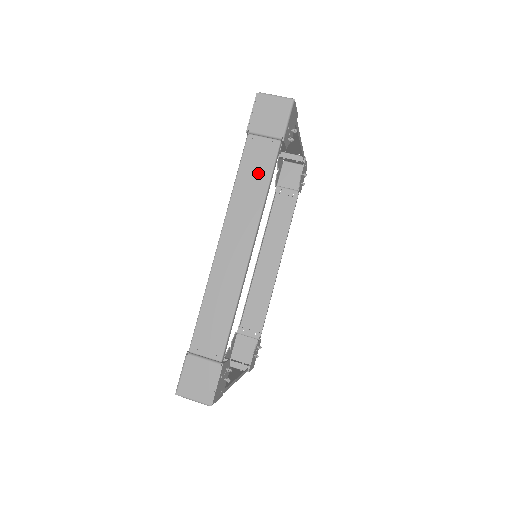
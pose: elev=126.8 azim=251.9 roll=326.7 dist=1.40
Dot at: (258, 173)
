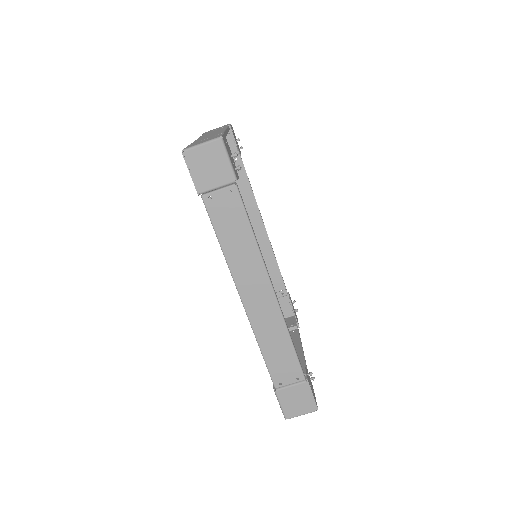
Dot at: (235, 225)
